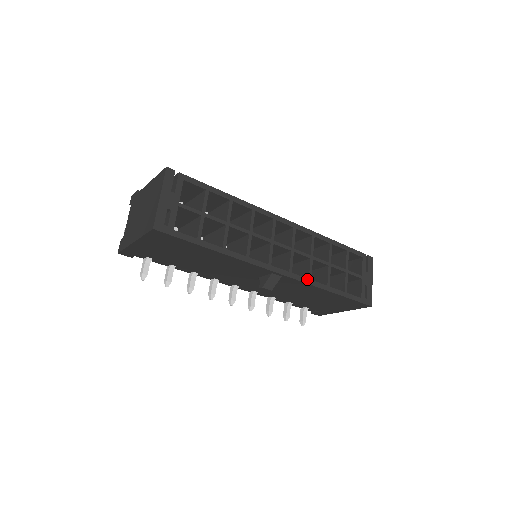
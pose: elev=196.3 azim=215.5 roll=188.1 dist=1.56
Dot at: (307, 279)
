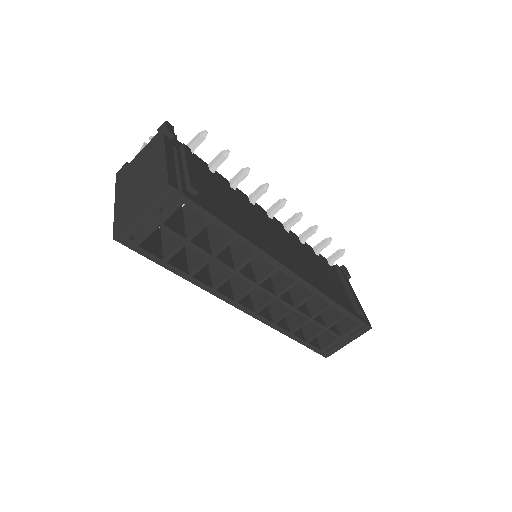
Dot at: (271, 322)
